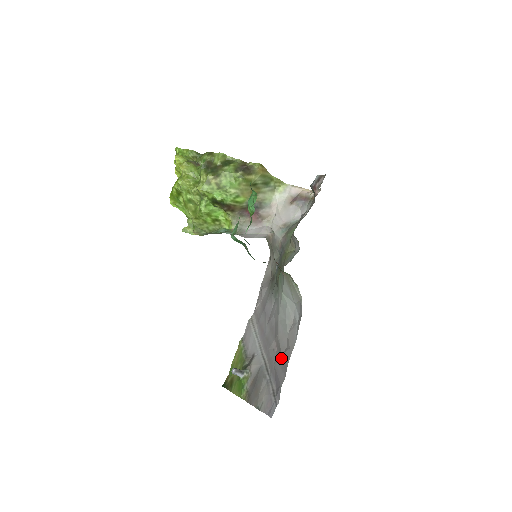
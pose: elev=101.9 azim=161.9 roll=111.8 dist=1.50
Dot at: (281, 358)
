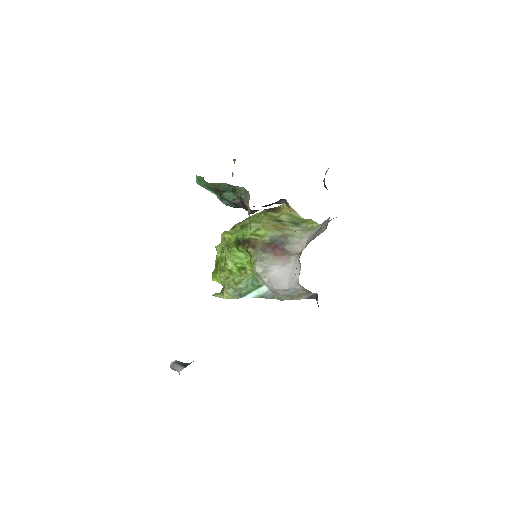
Dot at: occluded
